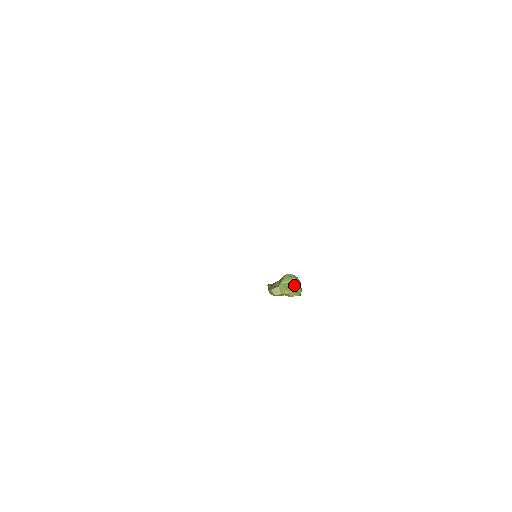
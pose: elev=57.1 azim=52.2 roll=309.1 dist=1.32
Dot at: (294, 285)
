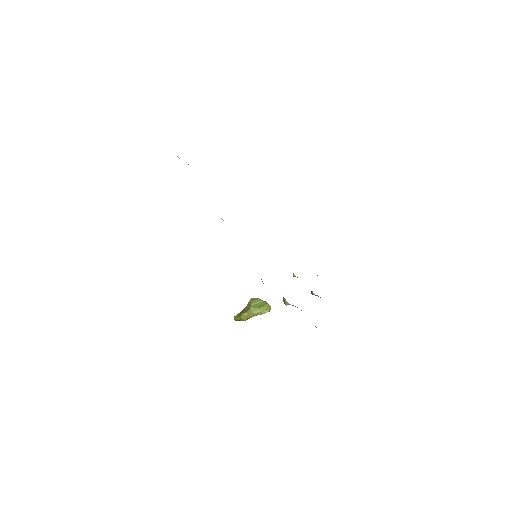
Dot at: (262, 304)
